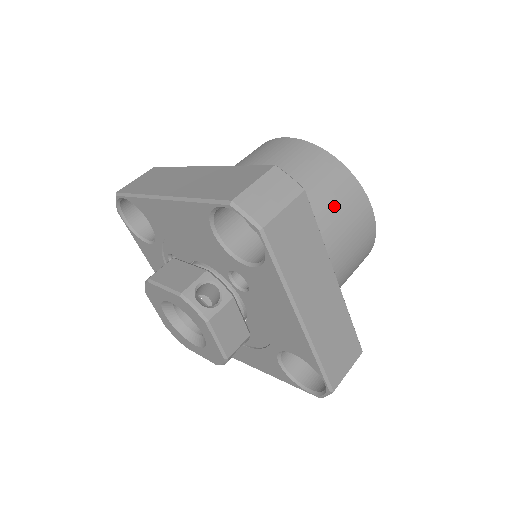
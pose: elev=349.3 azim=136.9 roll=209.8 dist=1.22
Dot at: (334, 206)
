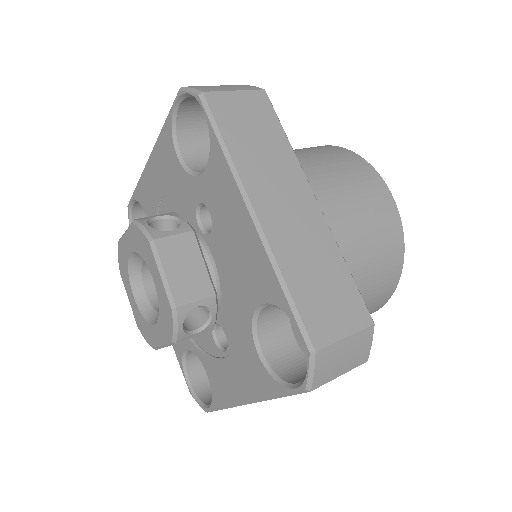
Dot at: (331, 168)
